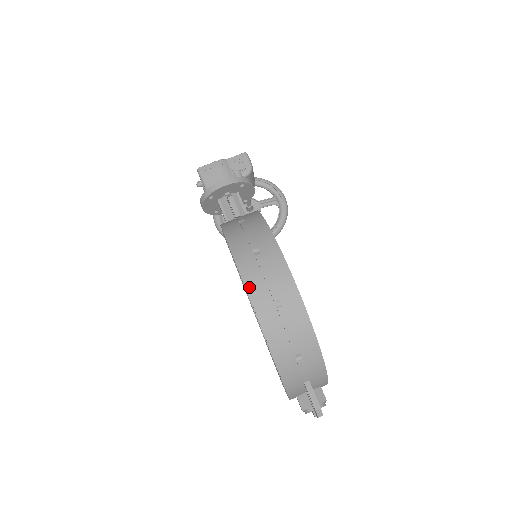
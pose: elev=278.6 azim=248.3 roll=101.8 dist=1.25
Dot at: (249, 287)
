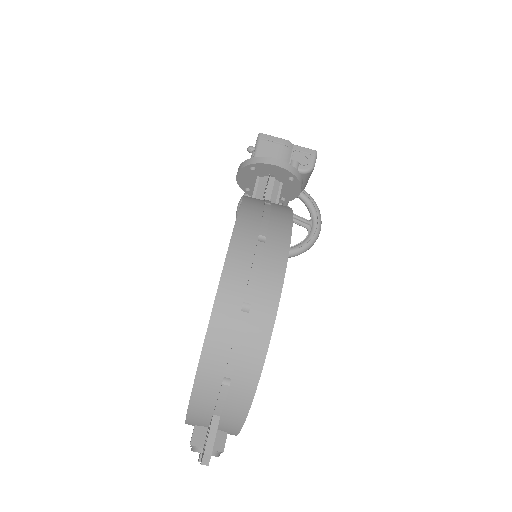
Dot at: (228, 268)
